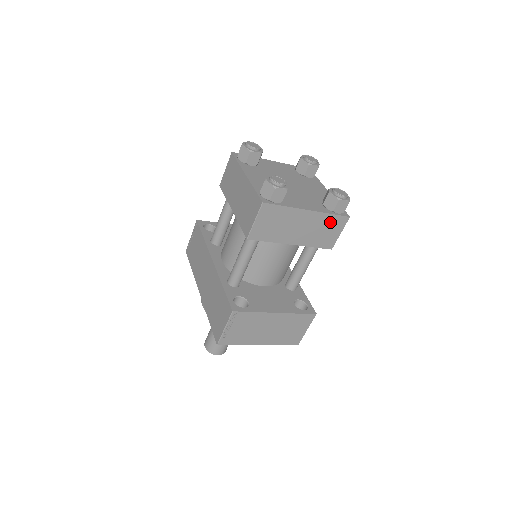
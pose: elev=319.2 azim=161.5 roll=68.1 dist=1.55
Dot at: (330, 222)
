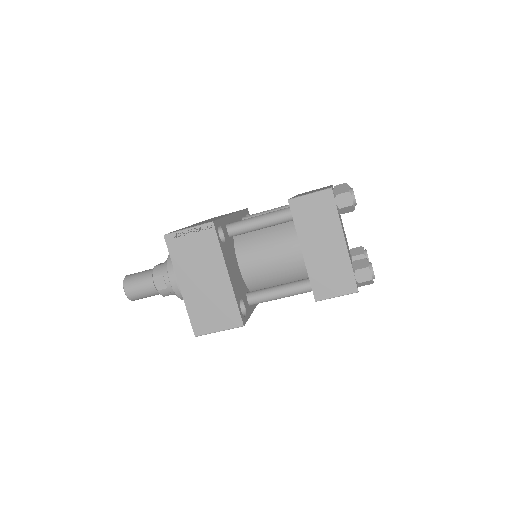
Dot at: (343, 274)
